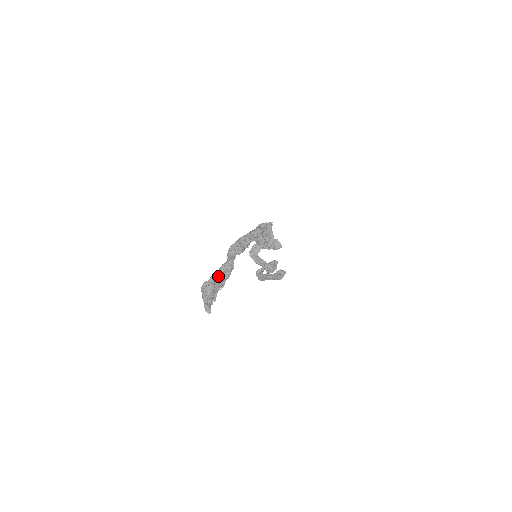
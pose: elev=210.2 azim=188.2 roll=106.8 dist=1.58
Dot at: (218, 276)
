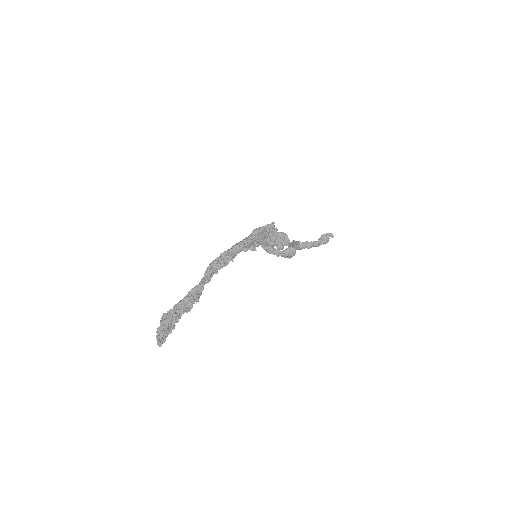
Dot at: (182, 304)
